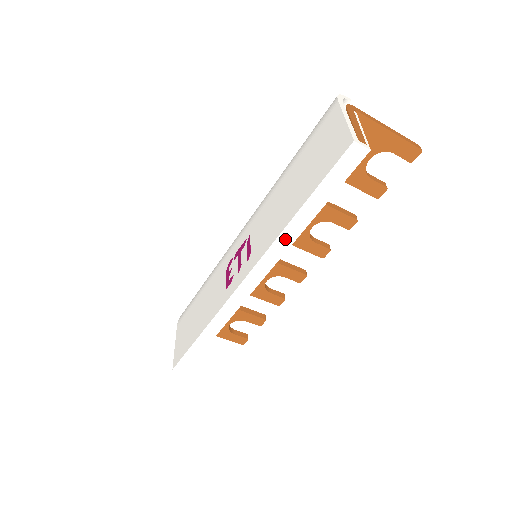
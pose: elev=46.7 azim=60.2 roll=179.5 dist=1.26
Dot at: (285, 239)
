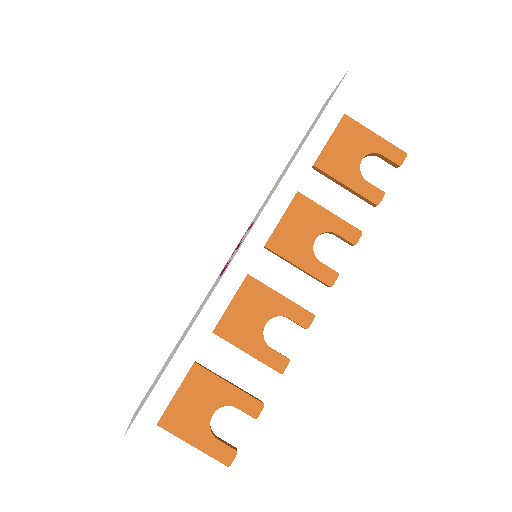
Dot at: (295, 174)
